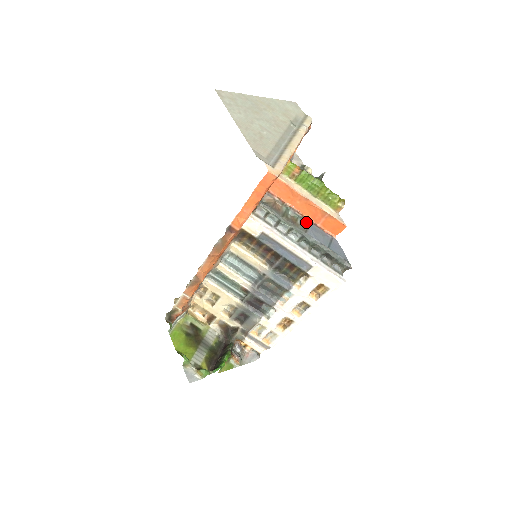
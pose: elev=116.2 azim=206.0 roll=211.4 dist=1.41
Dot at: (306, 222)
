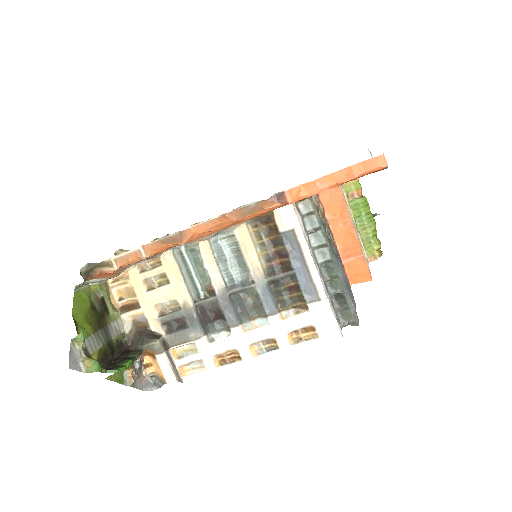
Dot at: (335, 251)
